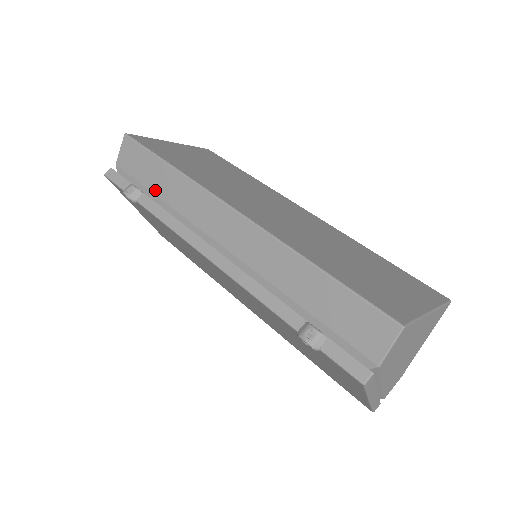
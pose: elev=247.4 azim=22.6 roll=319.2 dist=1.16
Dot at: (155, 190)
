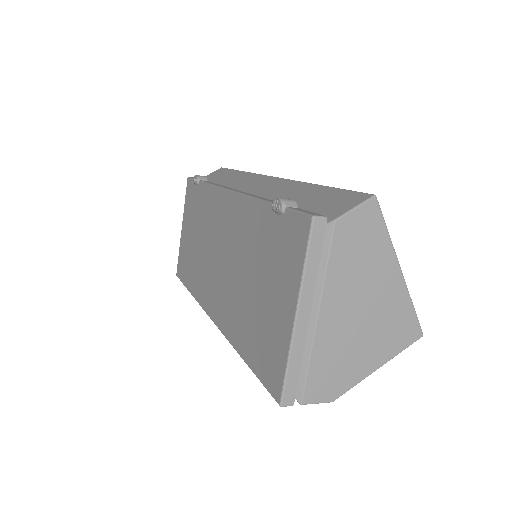
Dot at: (218, 182)
